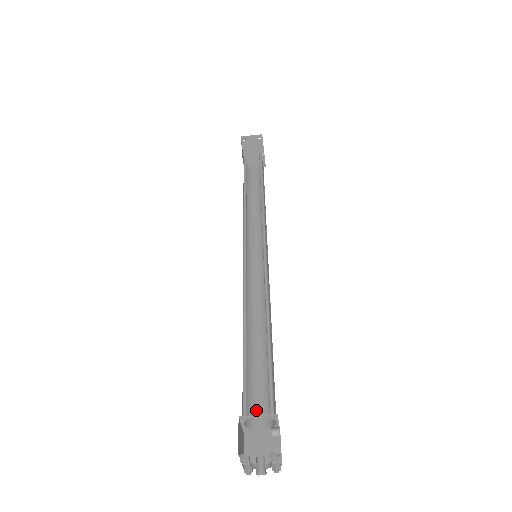
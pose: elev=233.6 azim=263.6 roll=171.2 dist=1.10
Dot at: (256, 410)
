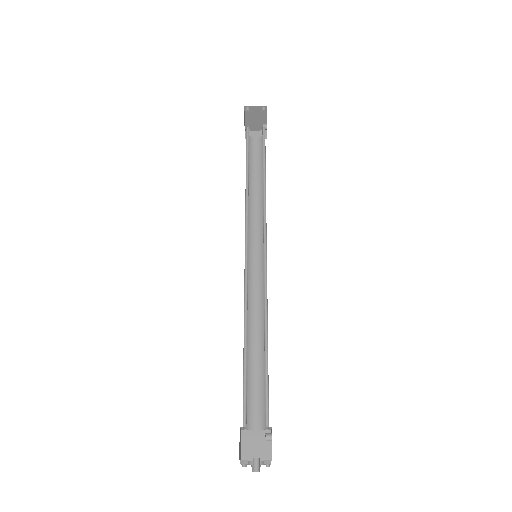
Dot at: (252, 412)
